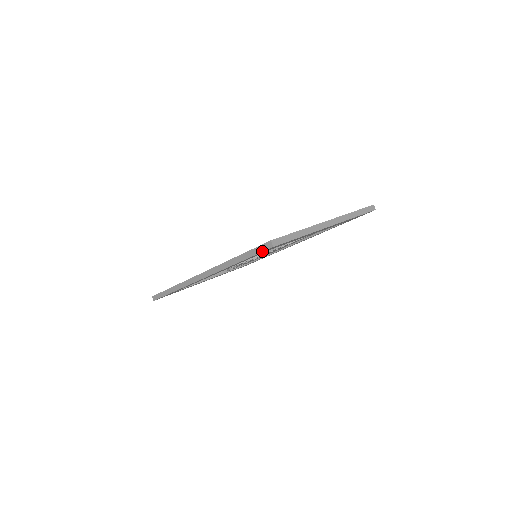
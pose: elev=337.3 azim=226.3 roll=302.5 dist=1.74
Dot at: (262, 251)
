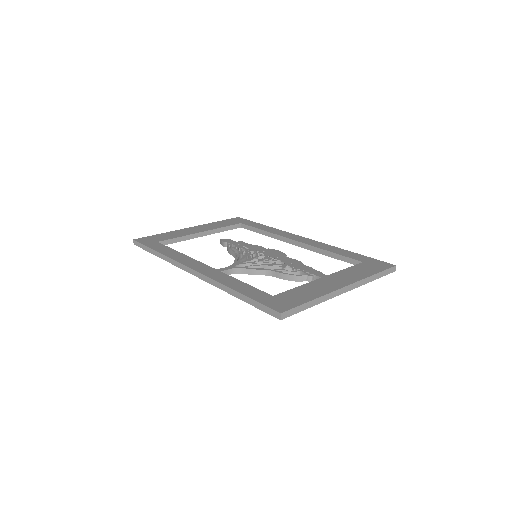
Dot at: (267, 313)
